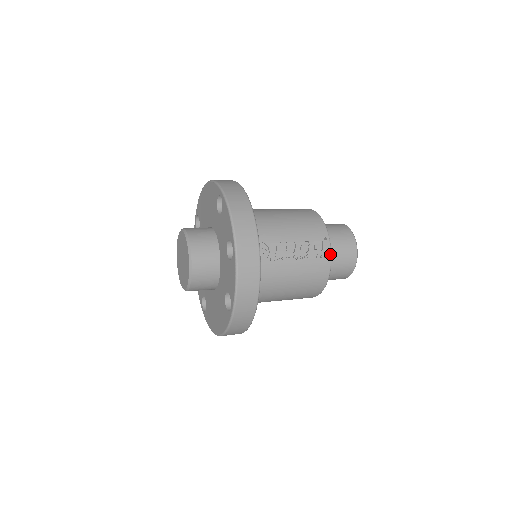
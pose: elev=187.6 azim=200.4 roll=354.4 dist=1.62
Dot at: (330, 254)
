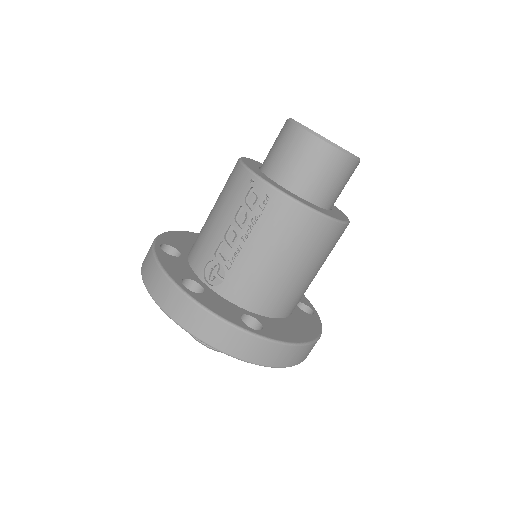
Dot at: (271, 188)
